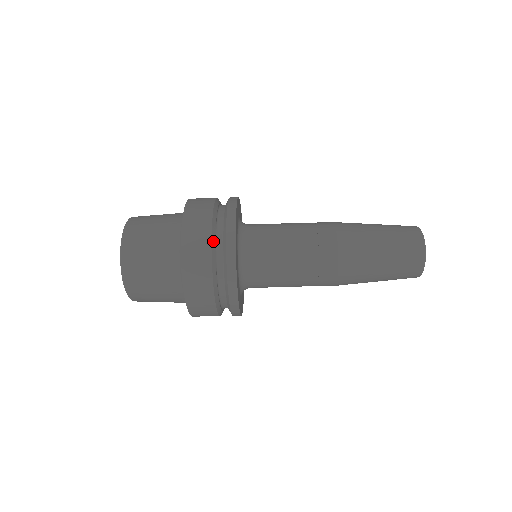
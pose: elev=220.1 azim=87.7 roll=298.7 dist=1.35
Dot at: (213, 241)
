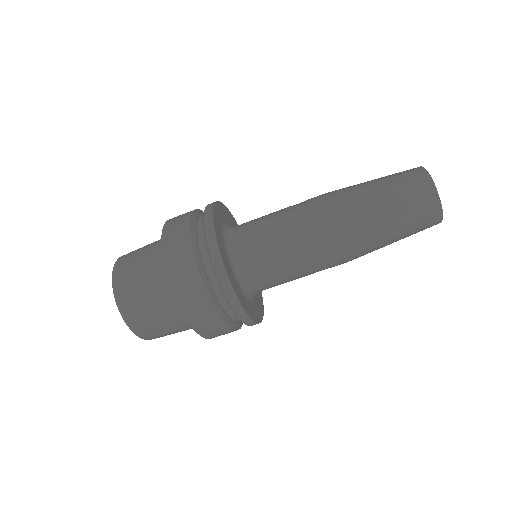
Dot at: (203, 278)
